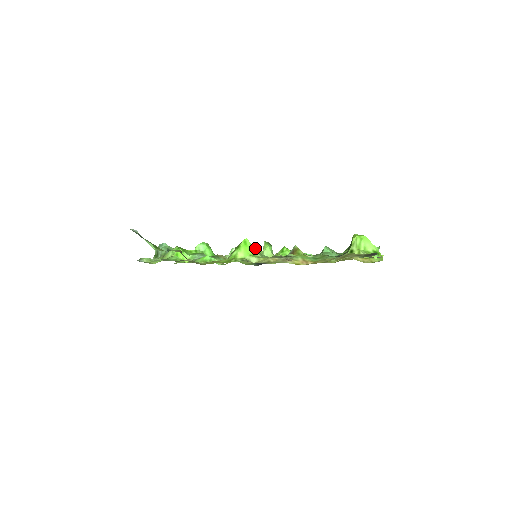
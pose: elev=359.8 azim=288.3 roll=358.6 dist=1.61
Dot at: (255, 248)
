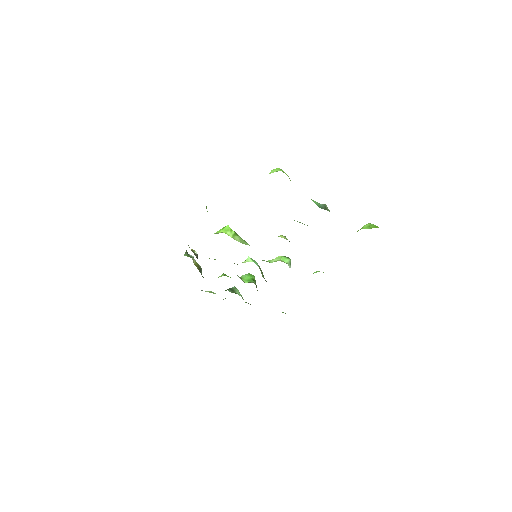
Dot at: (244, 240)
